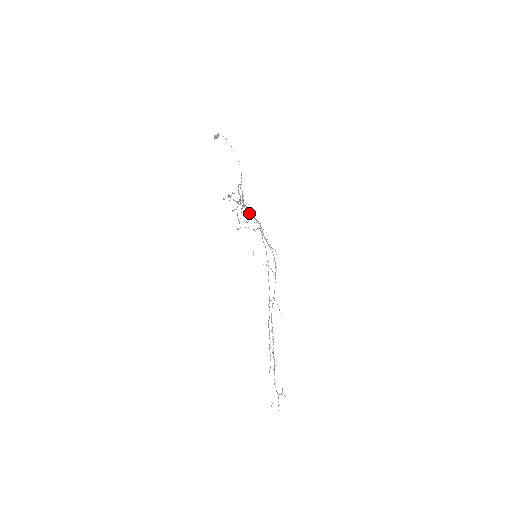
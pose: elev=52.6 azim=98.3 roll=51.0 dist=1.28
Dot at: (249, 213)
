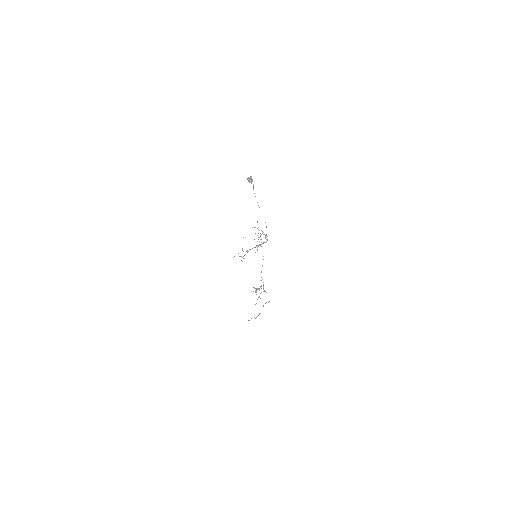
Dot at: (260, 236)
